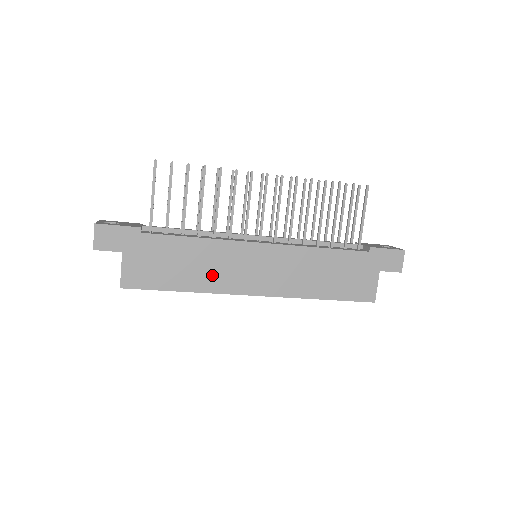
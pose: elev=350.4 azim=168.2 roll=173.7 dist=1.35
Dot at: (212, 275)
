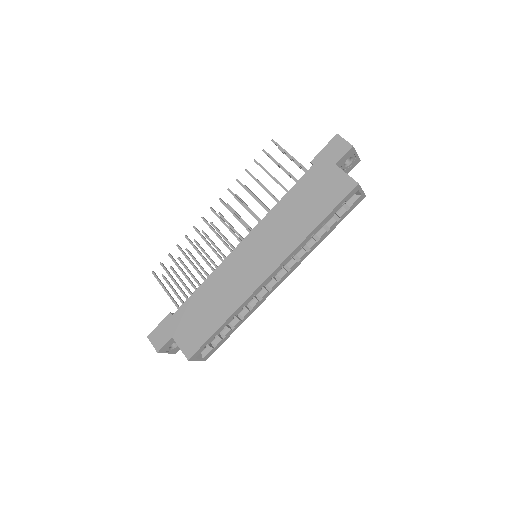
Dot at: (231, 294)
